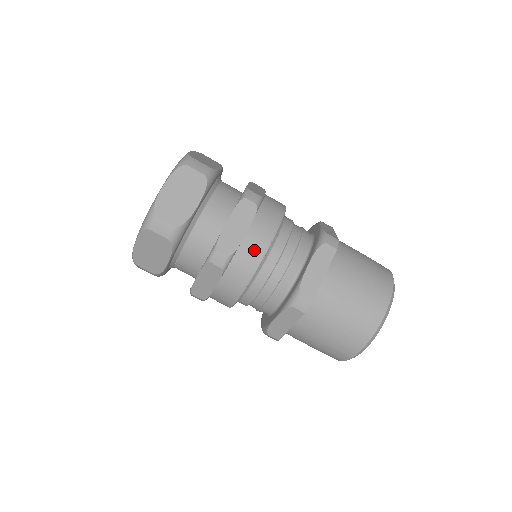
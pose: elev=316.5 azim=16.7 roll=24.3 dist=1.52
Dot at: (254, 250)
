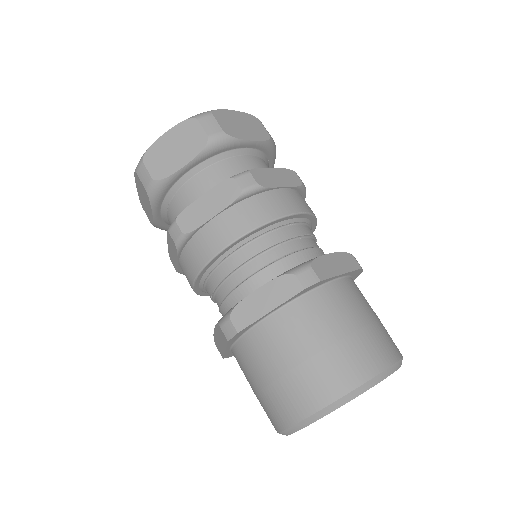
Dot at: (282, 203)
